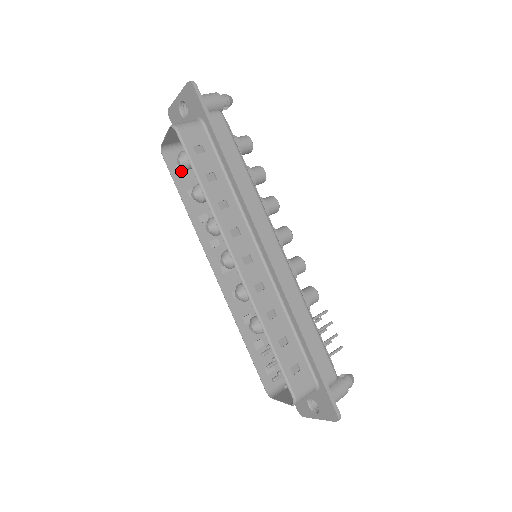
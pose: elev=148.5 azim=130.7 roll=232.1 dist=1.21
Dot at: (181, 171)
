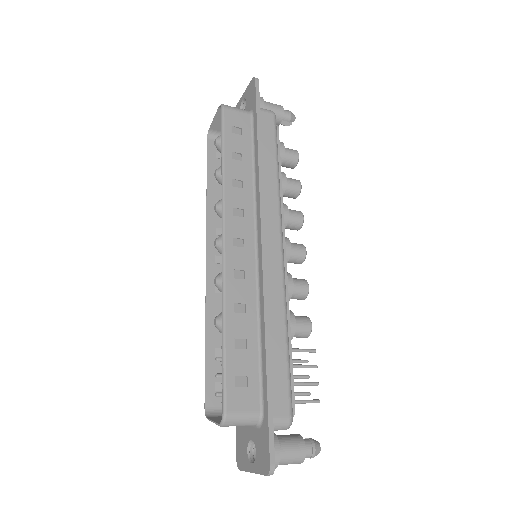
Dot at: (219, 158)
